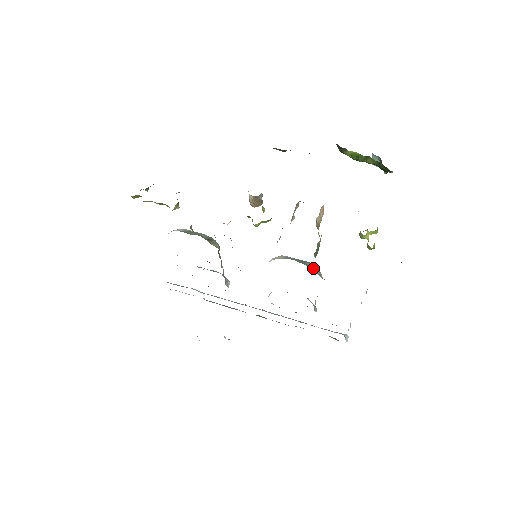
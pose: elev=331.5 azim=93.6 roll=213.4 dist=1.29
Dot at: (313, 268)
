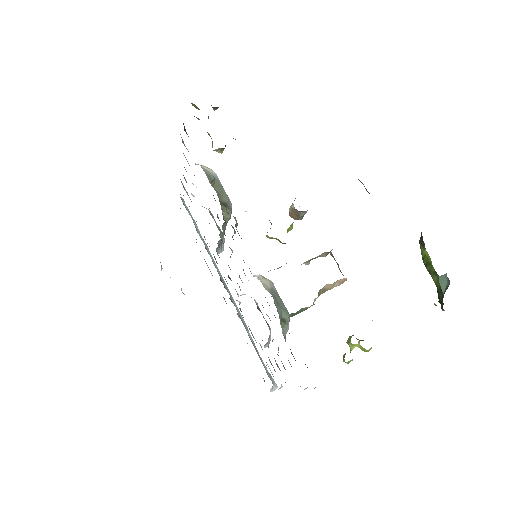
Dot at: (284, 320)
